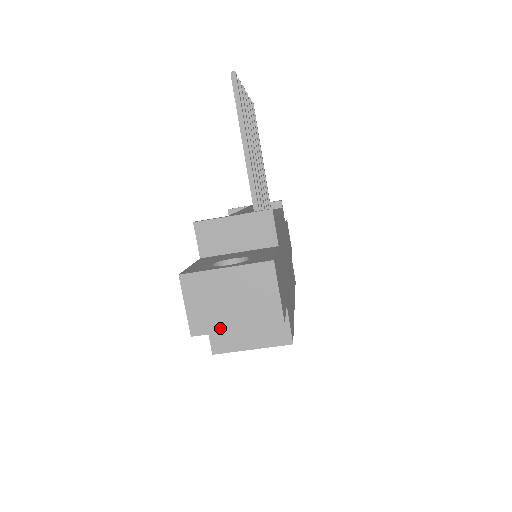
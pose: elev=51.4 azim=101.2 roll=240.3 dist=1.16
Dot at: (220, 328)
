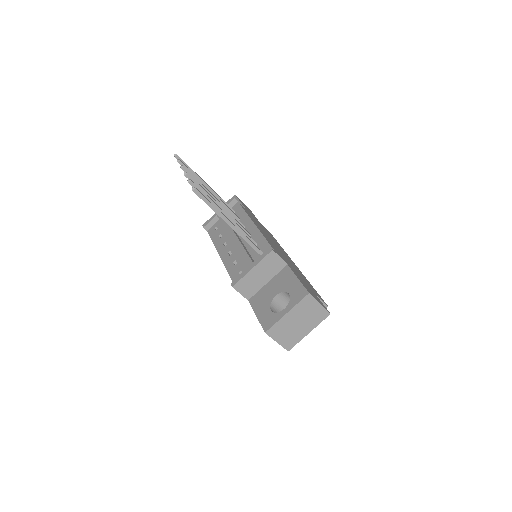
Dot at: (300, 338)
